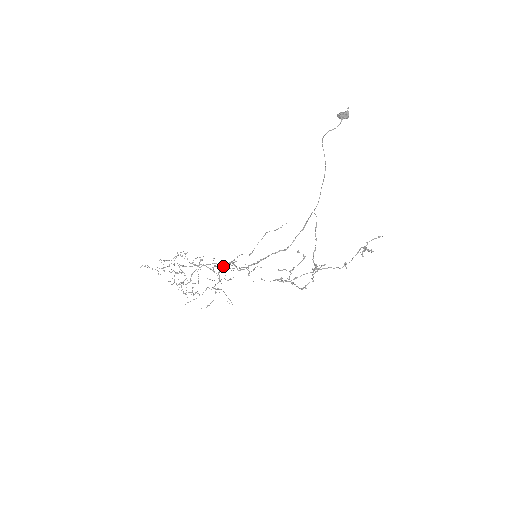
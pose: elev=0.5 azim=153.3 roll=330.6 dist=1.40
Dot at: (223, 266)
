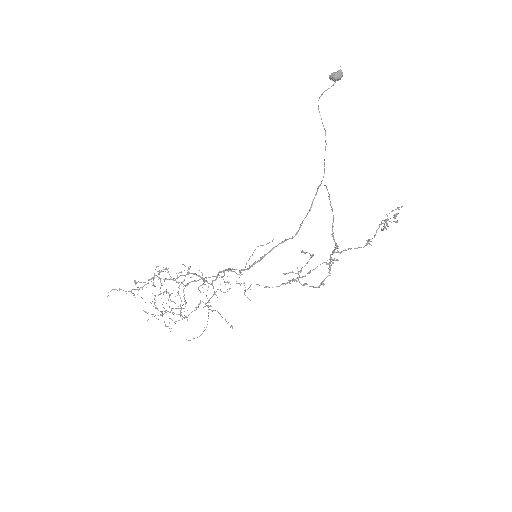
Dot at: occluded
